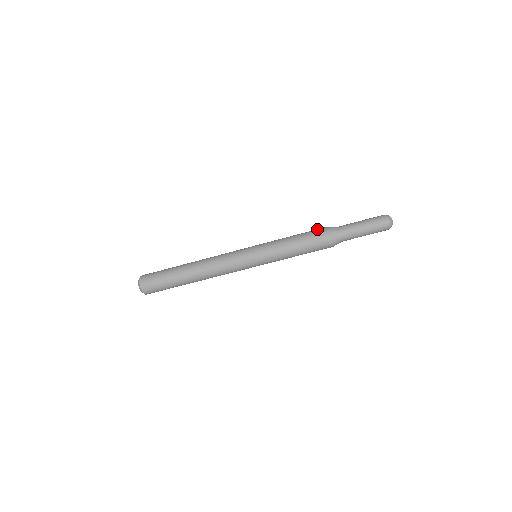
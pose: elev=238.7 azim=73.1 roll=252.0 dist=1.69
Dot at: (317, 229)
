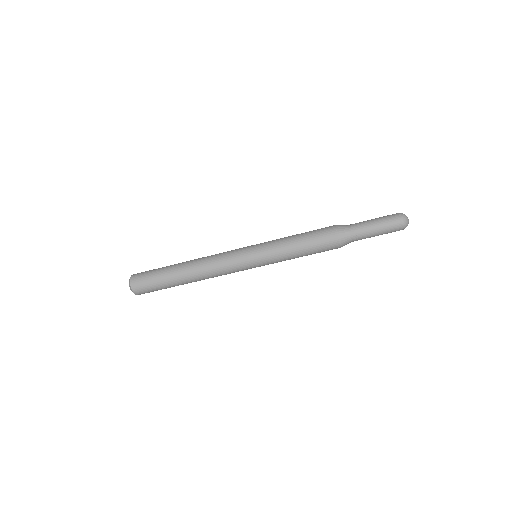
Dot at: occluded
